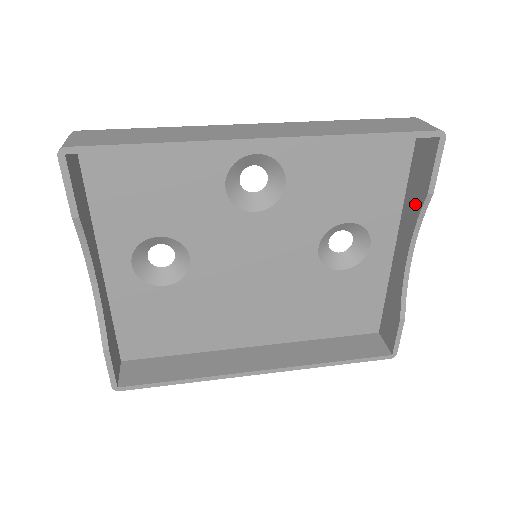
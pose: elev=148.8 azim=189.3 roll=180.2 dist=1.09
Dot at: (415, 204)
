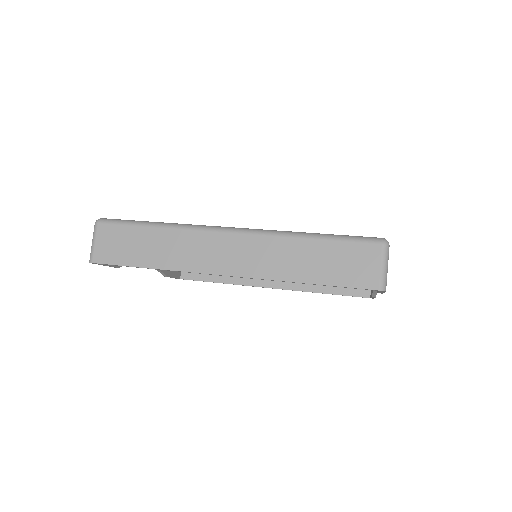
Dot at: occluded
